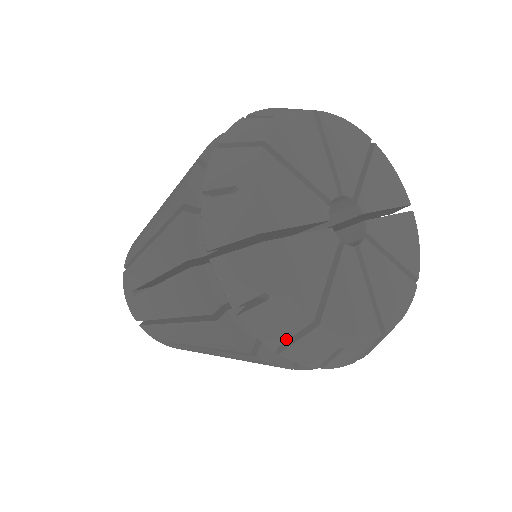
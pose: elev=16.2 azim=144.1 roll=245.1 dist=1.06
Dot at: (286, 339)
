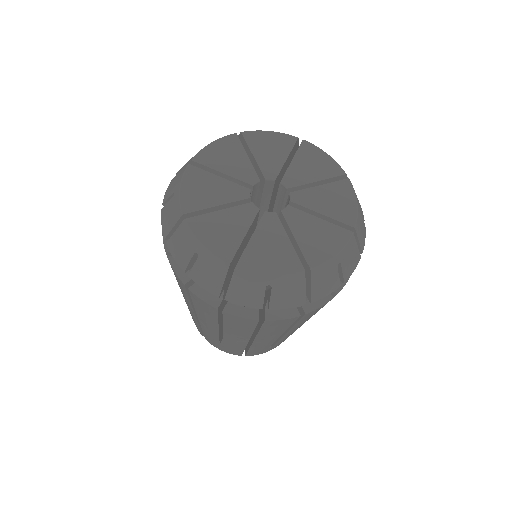
Dot at: (171, 229)
